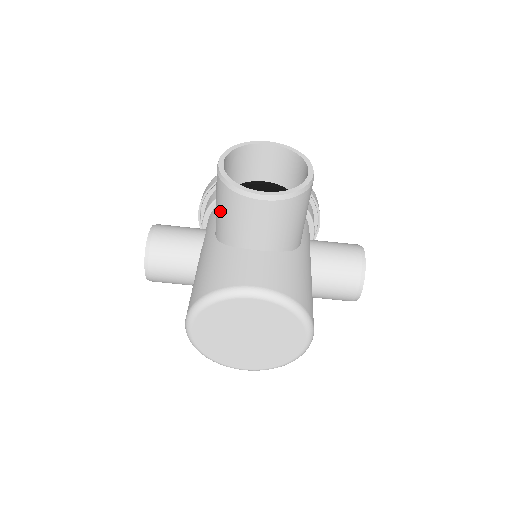
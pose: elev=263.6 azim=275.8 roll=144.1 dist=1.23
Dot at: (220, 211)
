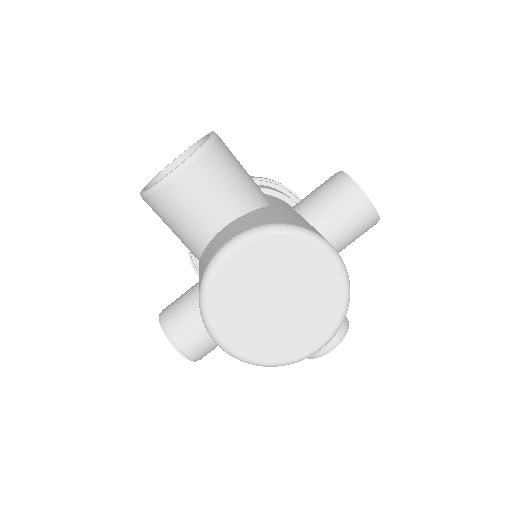
Dot at: (172, 227)
